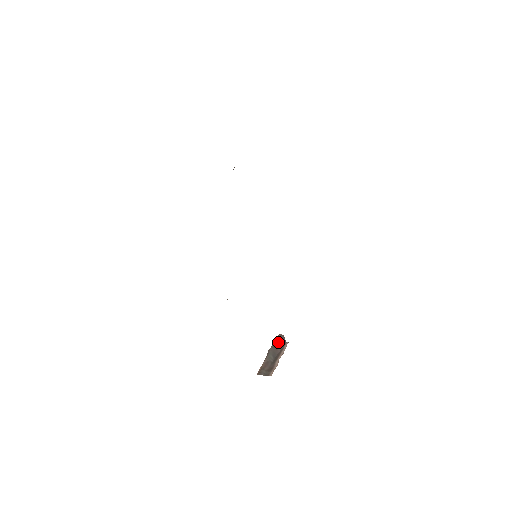
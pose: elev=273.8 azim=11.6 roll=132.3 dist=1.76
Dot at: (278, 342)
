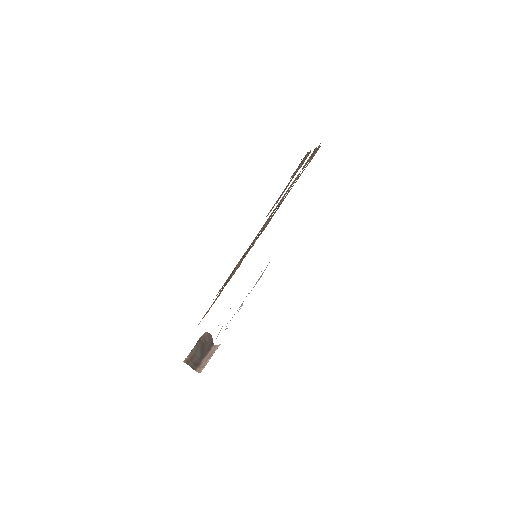
Dot at: (206, 340)
